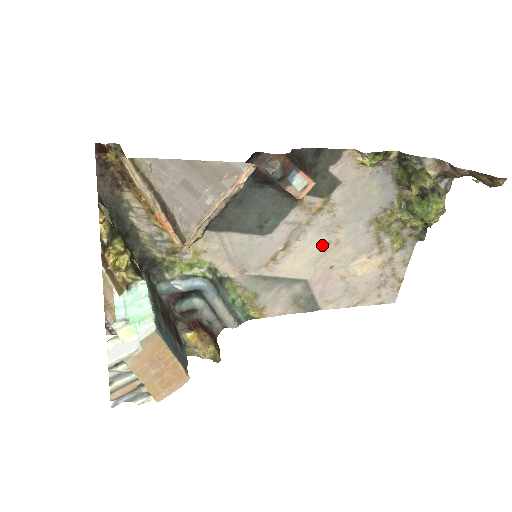
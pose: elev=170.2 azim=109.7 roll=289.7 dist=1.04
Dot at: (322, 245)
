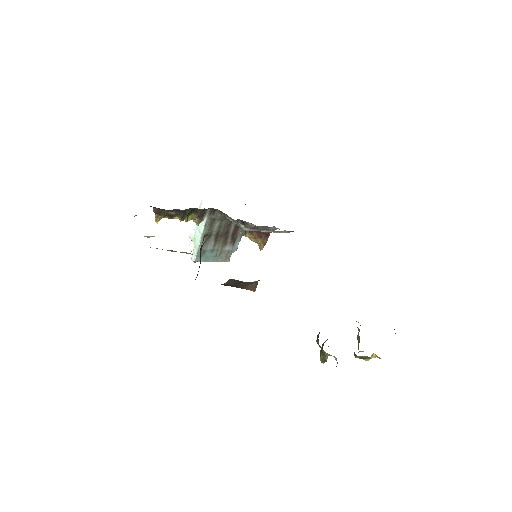
Dot at: occluded
